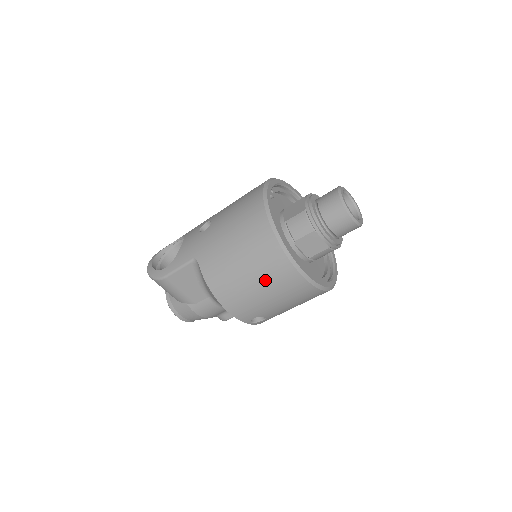
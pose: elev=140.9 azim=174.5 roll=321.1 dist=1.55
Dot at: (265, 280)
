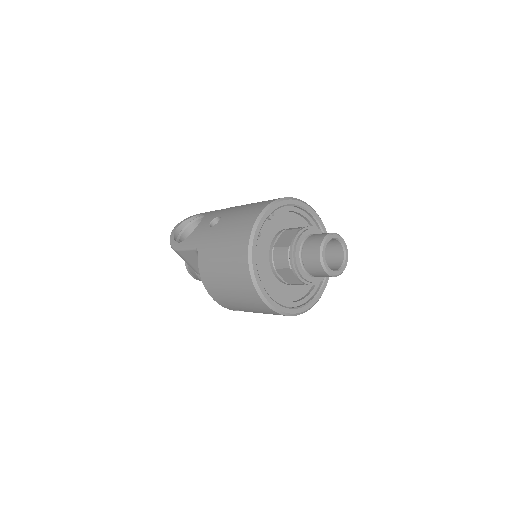
Dot at: (239, 294)
